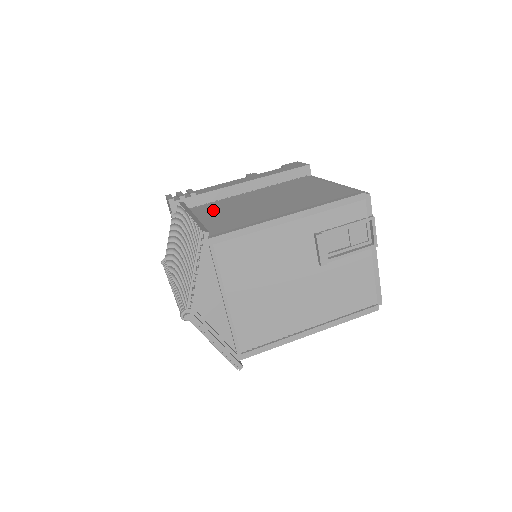
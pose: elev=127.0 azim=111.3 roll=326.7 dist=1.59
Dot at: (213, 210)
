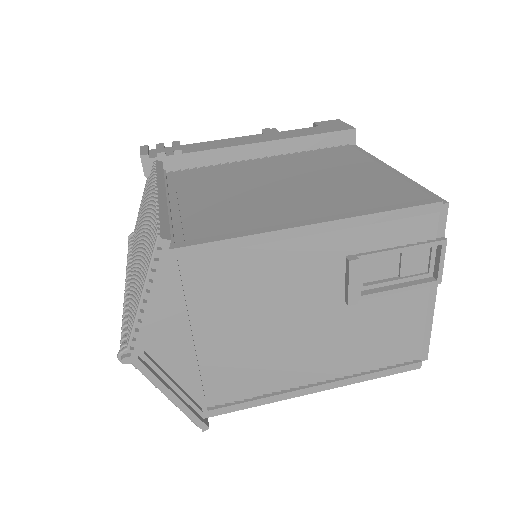
Dot at: (200, 183)
